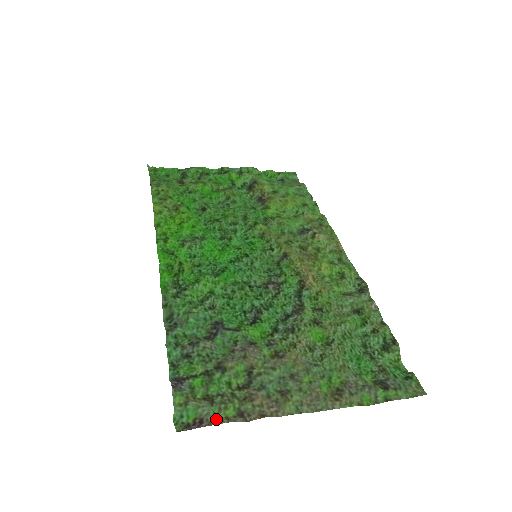
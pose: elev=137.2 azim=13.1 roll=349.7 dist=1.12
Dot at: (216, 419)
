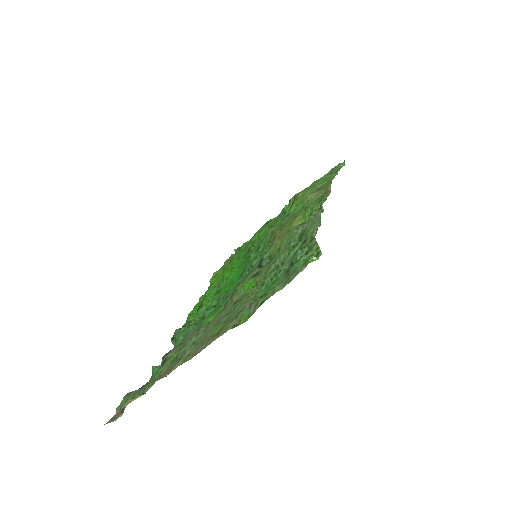
Dot at: (128, 403)
